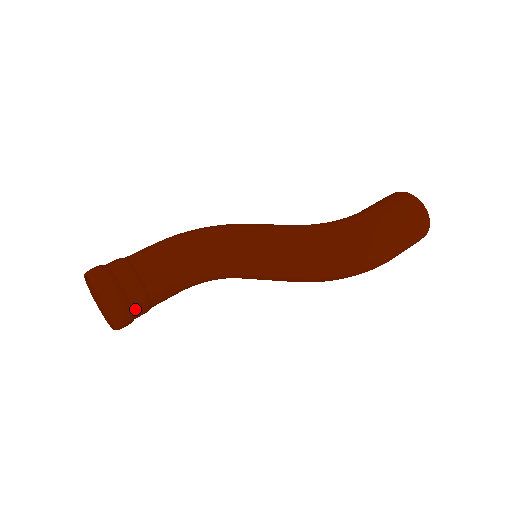
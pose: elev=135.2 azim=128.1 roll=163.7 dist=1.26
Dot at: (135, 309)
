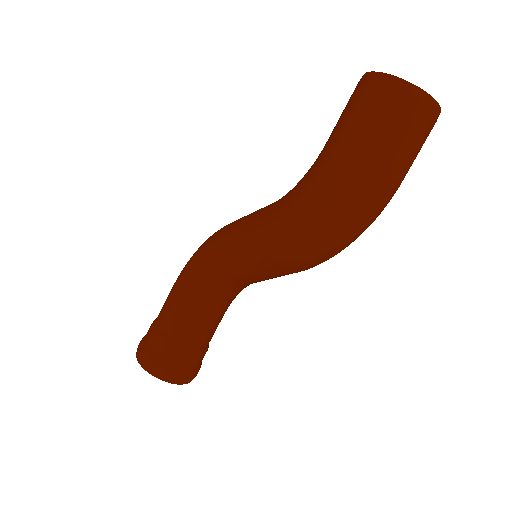
Dot at: (188, 364)
